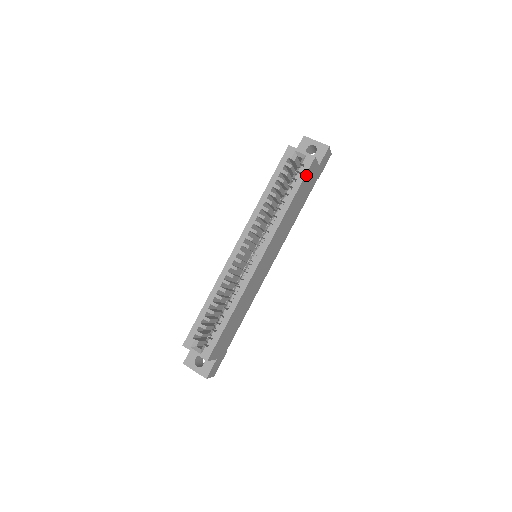
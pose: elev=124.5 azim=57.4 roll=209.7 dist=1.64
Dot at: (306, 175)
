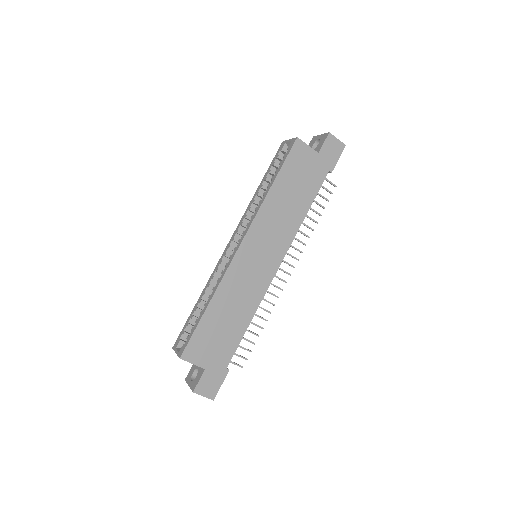
Dot at: (289, 157)
